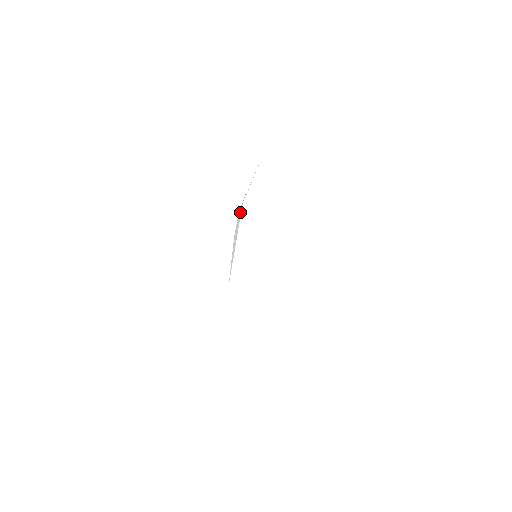
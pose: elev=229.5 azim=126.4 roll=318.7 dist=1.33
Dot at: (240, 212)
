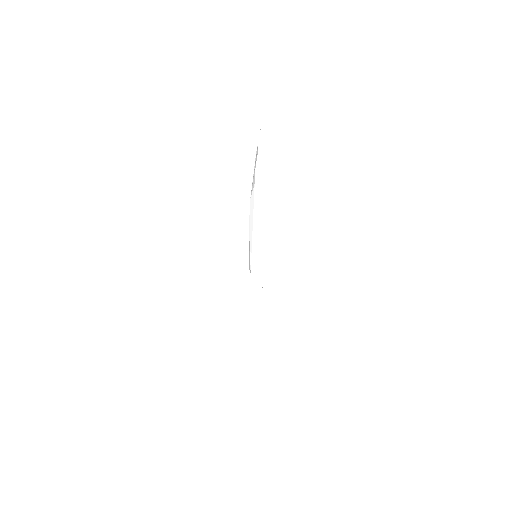
Dot at: (253, 194)
